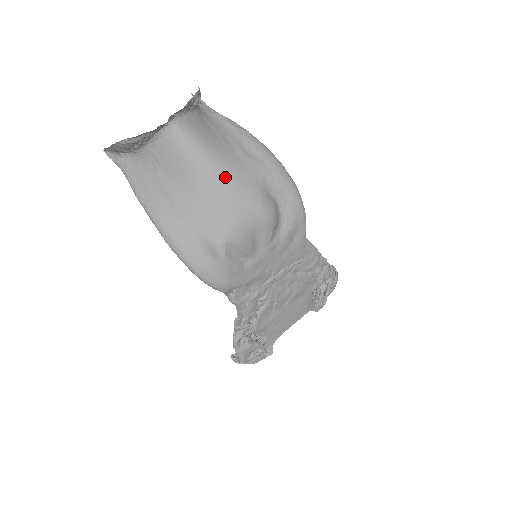
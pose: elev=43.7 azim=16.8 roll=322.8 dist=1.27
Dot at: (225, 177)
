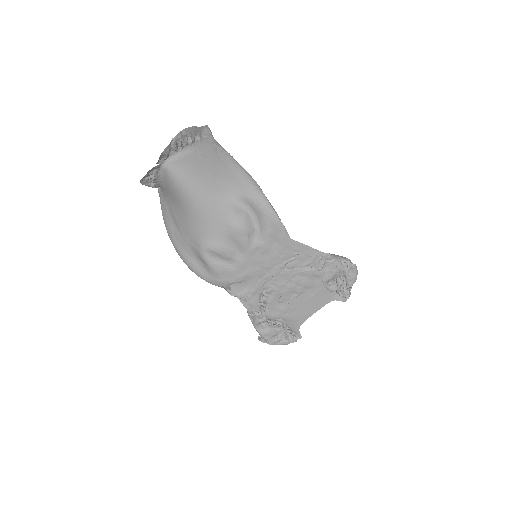
Dot at: (200, 200)
